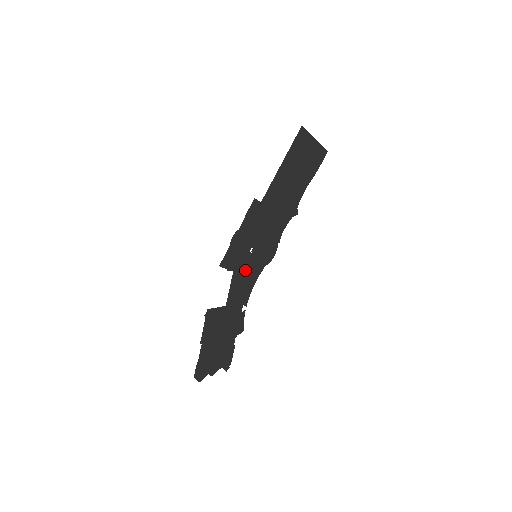
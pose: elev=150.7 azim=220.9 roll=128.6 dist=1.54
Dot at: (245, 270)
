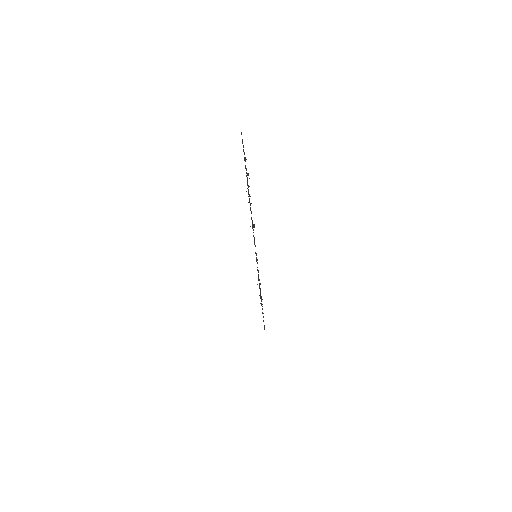
Dot at: occluded
